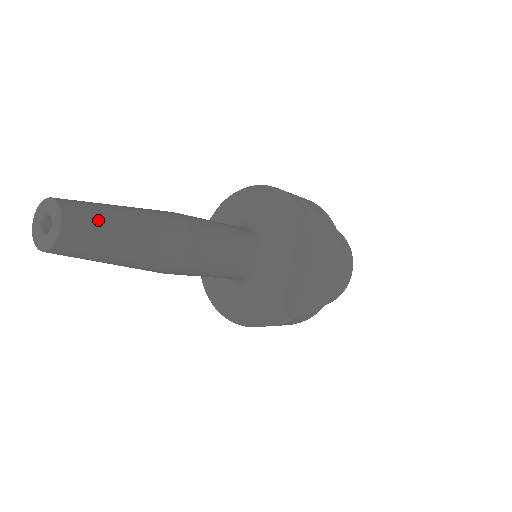
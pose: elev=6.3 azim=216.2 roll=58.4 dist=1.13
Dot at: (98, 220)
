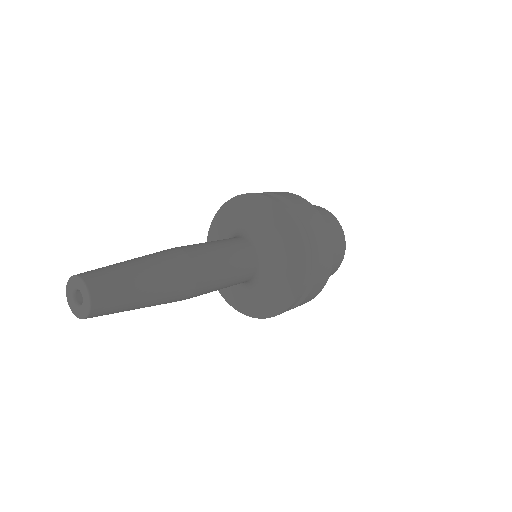
Dot at: (120, 300)
